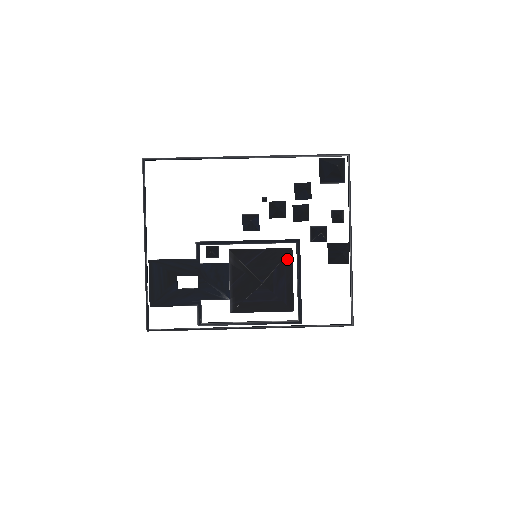
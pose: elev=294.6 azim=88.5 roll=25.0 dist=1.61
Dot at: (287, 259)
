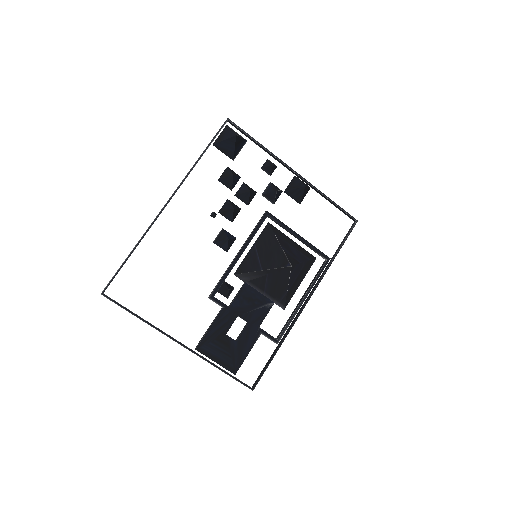
Dot at: (276, 233)
